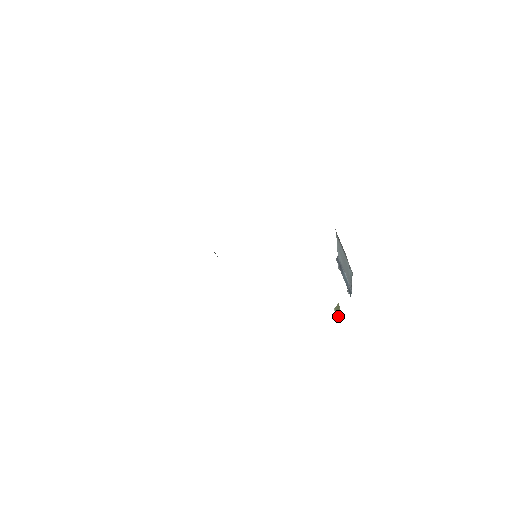
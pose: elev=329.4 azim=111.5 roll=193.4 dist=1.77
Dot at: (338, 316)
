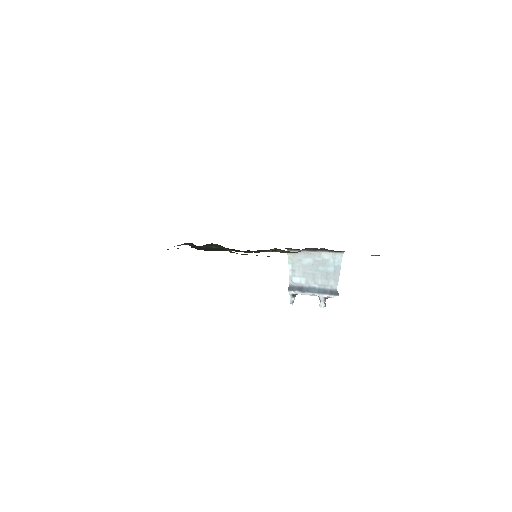
Dot at: occluded
